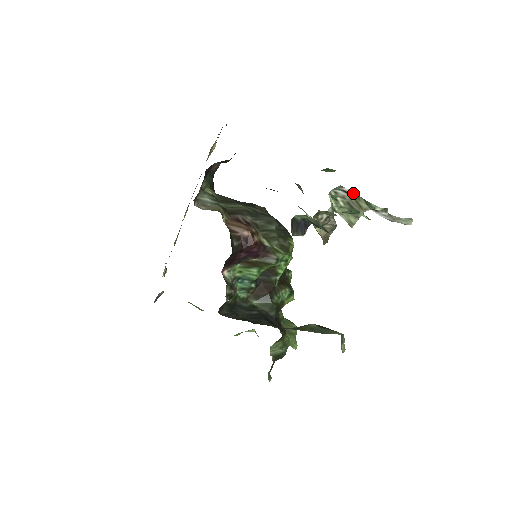
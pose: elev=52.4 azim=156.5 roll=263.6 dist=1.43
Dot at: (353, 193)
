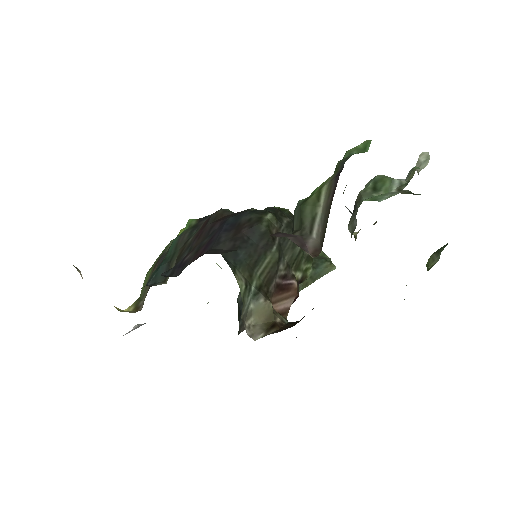
Dot at: (407, 191)
